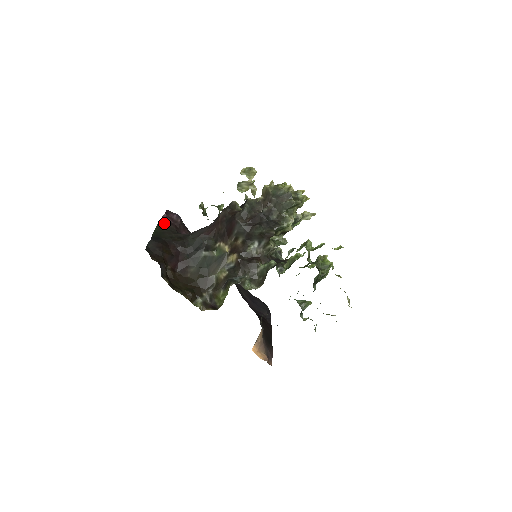
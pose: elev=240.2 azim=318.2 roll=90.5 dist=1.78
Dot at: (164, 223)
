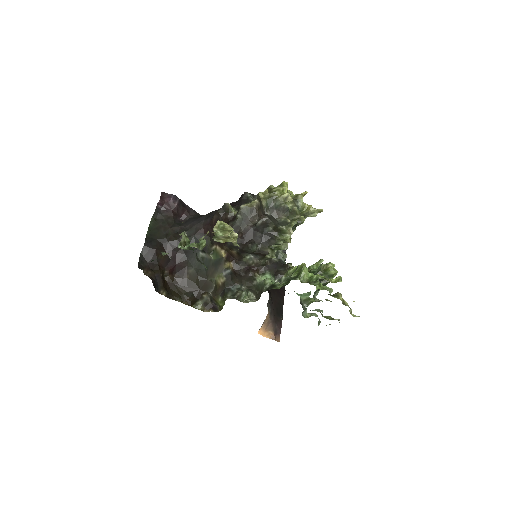
Dot at: (160, 212)
